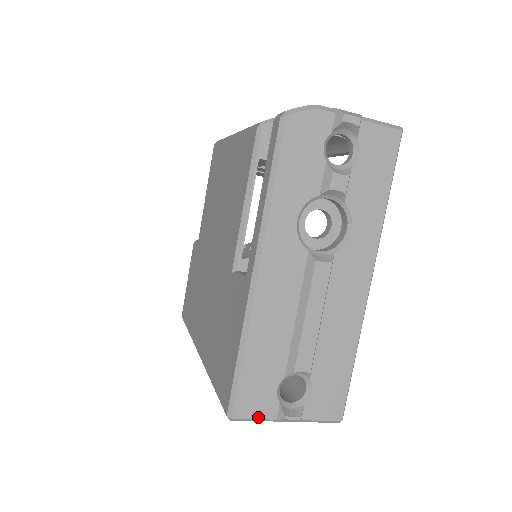
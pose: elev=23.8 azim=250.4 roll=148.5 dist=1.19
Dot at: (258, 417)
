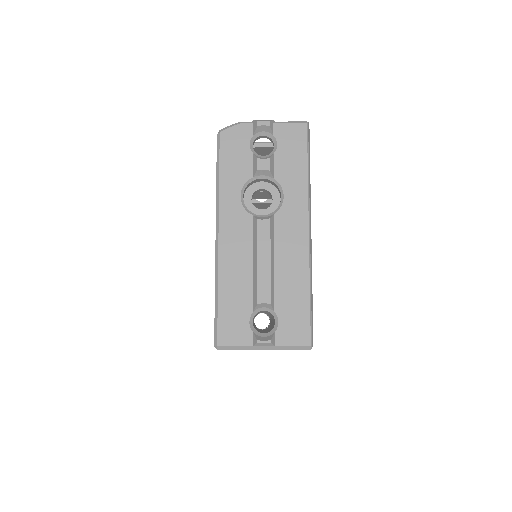
Dot at: (238, 345)
